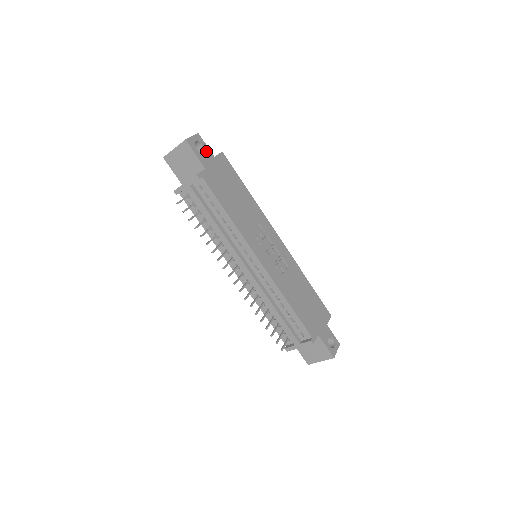
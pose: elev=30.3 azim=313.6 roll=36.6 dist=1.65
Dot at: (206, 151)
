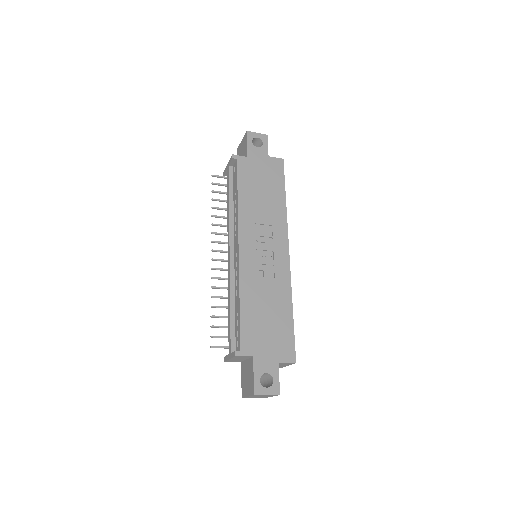
Dot at: (263, 148)
